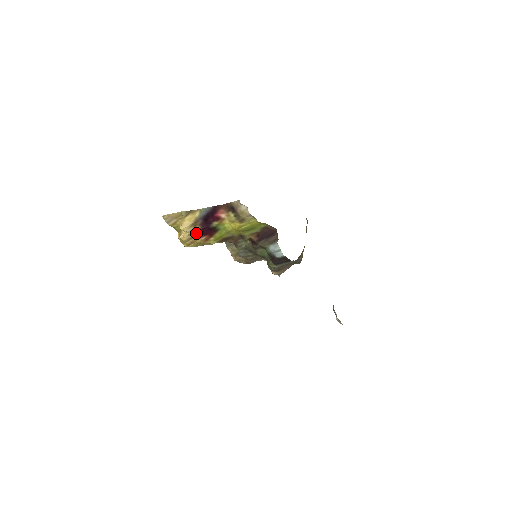
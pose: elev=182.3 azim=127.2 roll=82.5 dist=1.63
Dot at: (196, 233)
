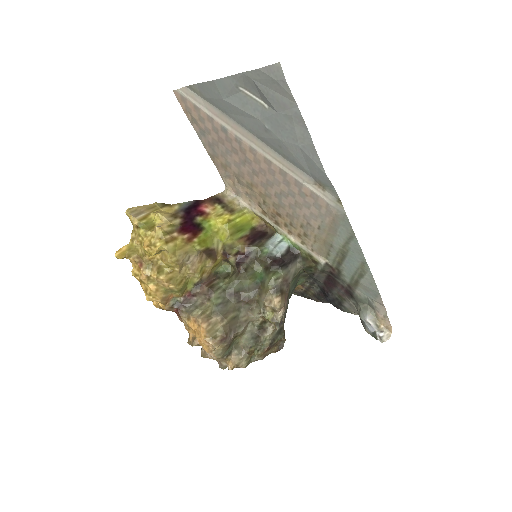
Dot at: (177, 226)
